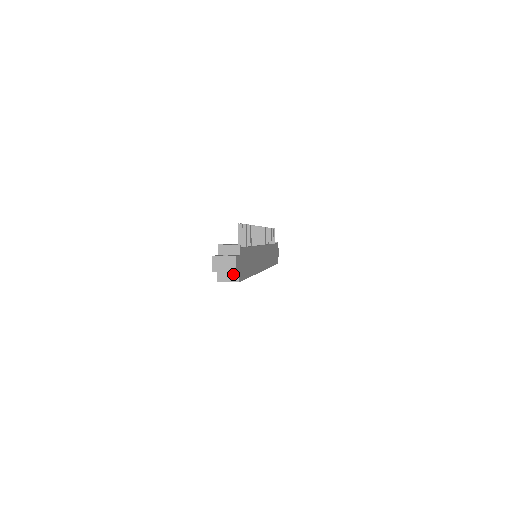
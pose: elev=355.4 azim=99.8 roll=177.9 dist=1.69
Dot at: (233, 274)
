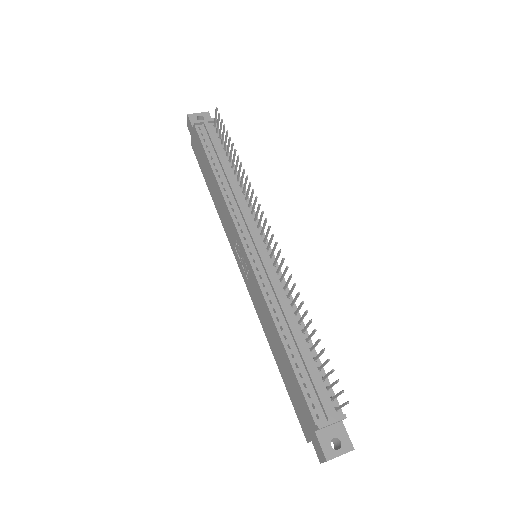
Dot at: occluded
